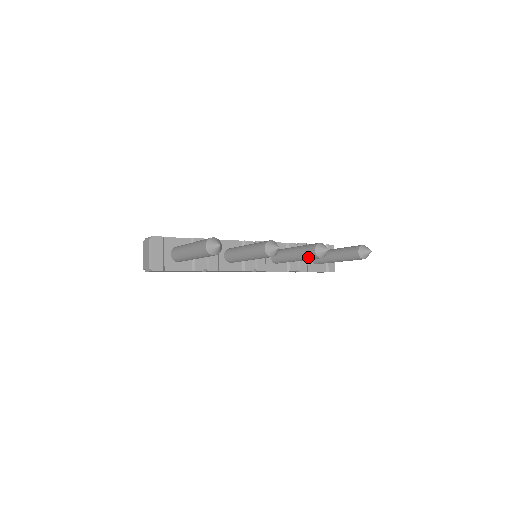
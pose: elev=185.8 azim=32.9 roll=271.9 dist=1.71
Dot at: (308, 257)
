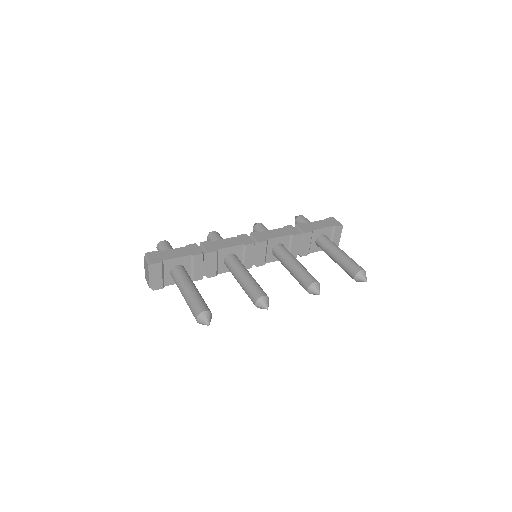
Dot at: (302, 286)
